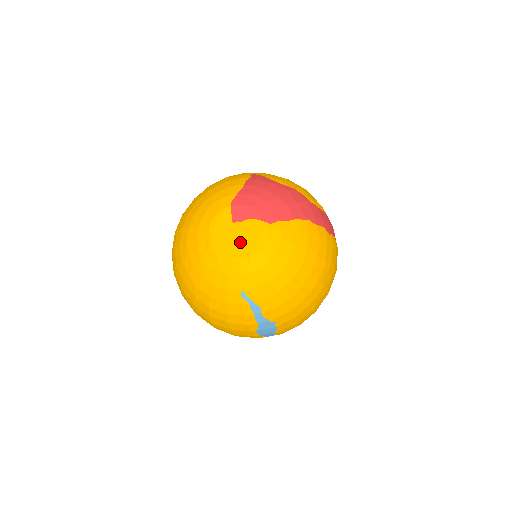
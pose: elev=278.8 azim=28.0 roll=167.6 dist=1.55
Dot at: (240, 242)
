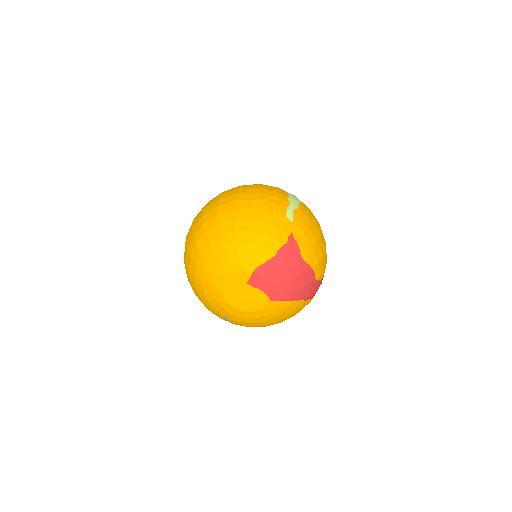
Dot at: (243, 299)
